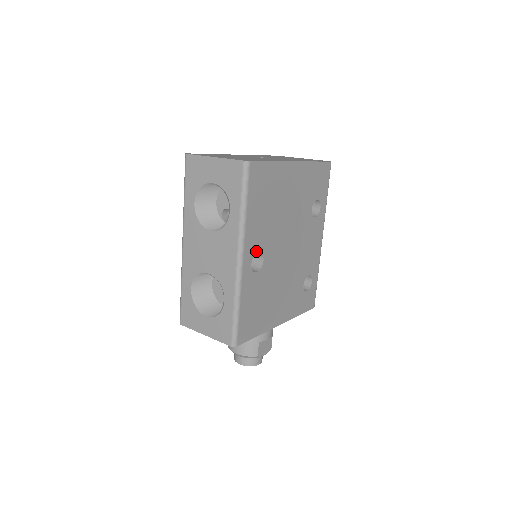
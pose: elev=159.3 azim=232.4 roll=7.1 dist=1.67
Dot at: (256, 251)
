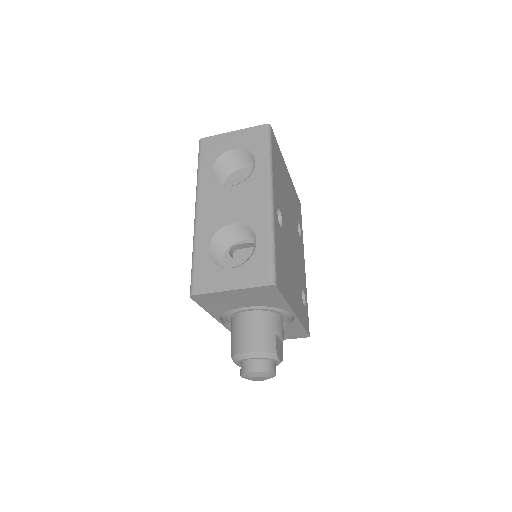
Dot at: (278, 205)
